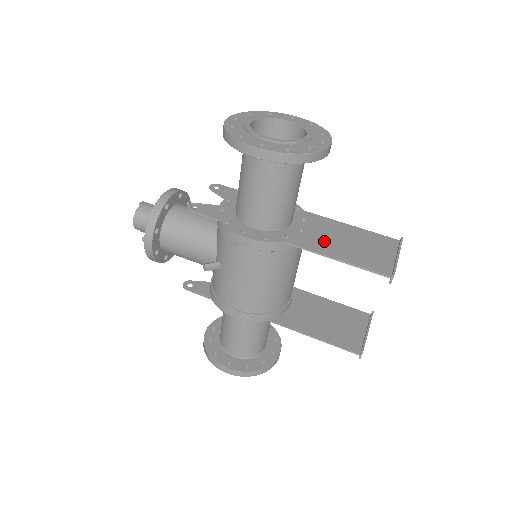
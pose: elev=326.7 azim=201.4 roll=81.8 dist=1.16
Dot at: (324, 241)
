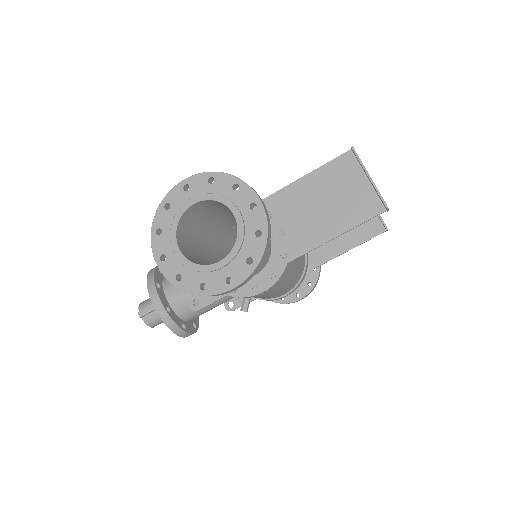
Dot at: (308, 226)
